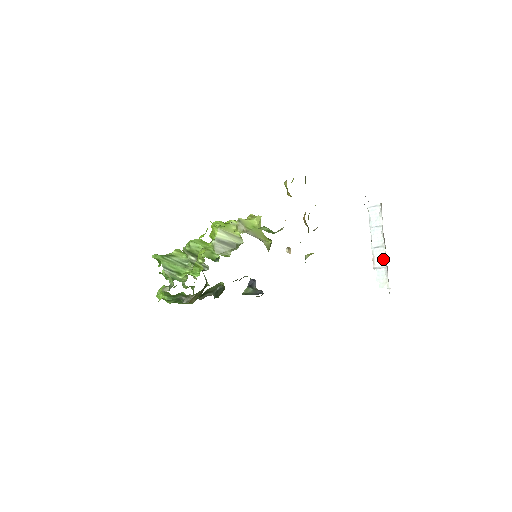
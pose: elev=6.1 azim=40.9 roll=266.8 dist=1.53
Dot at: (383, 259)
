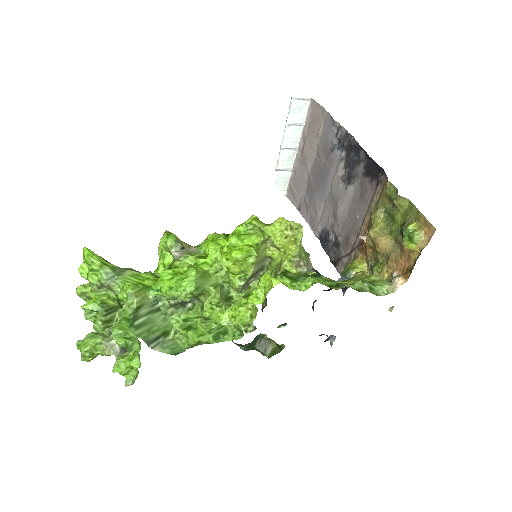
Dot at: (290, 162)
